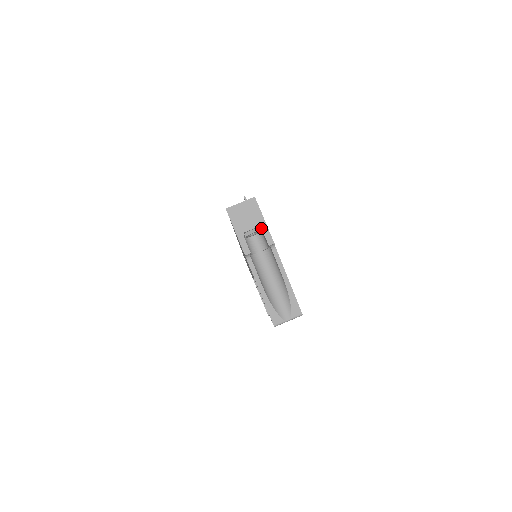
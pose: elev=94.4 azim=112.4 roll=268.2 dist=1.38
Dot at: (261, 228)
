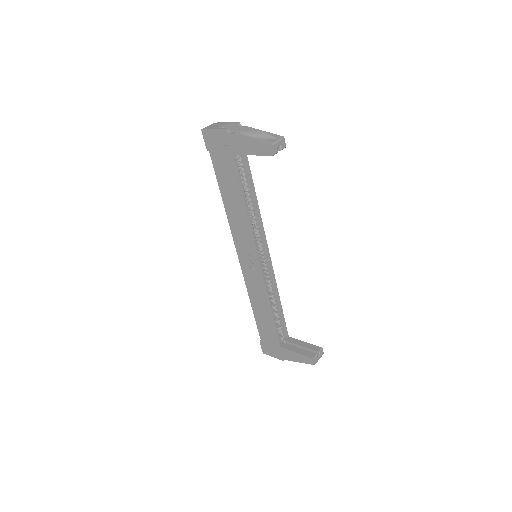
Dot at: (227, 124)
